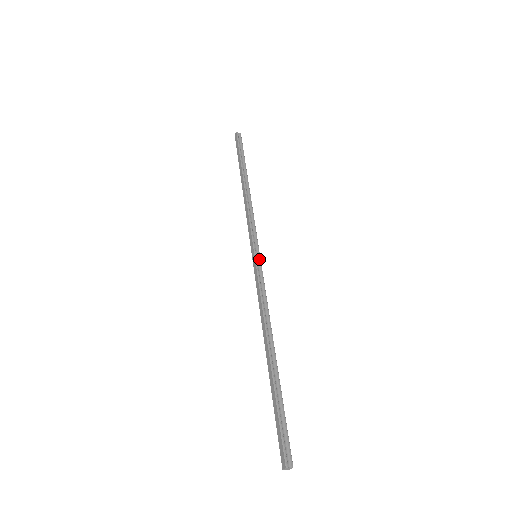
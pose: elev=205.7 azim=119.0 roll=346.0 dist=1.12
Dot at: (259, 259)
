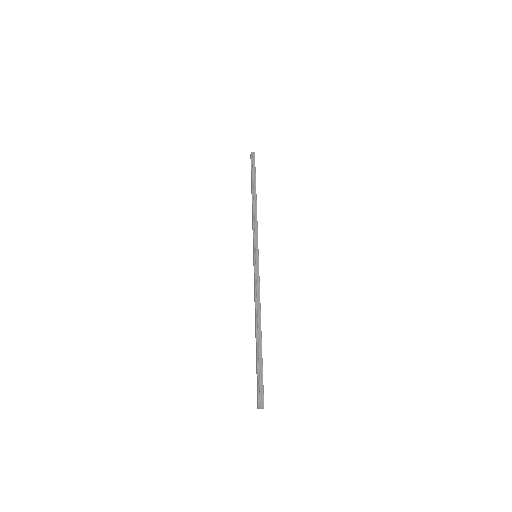
Dot at: (257, 258)
